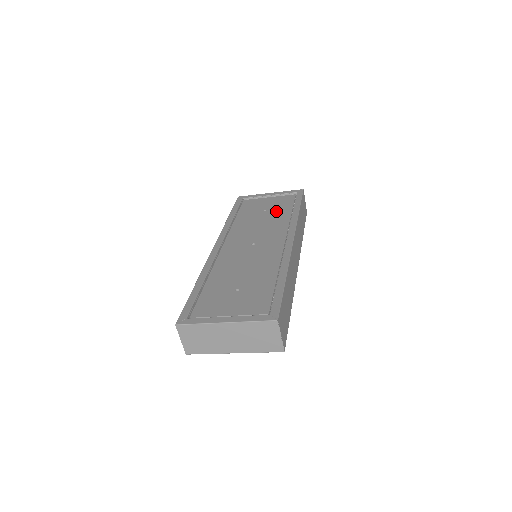
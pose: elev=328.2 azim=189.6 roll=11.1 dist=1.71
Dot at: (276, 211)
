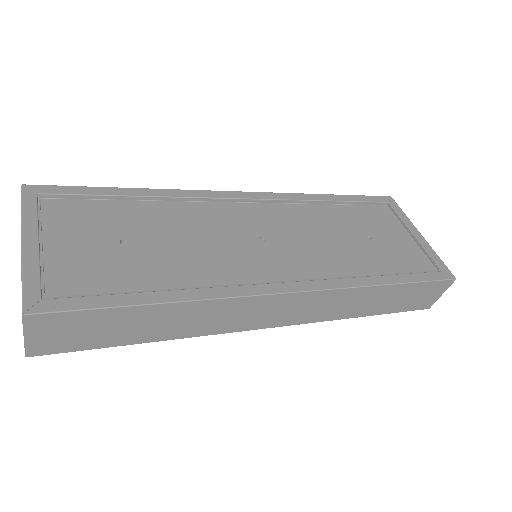
Dot at: (372, 252)
